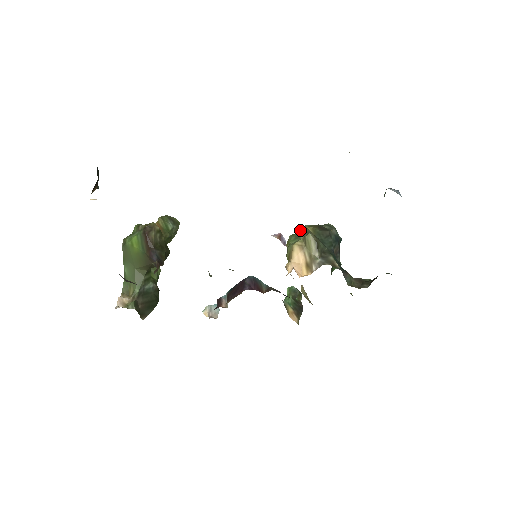
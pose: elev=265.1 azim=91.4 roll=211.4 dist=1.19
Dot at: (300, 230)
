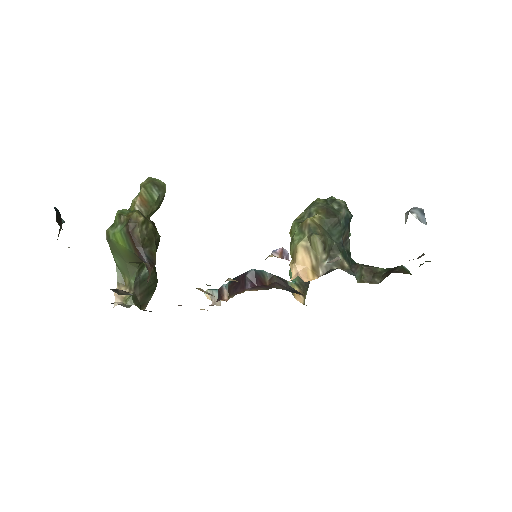
Dot at: (304, 223)
